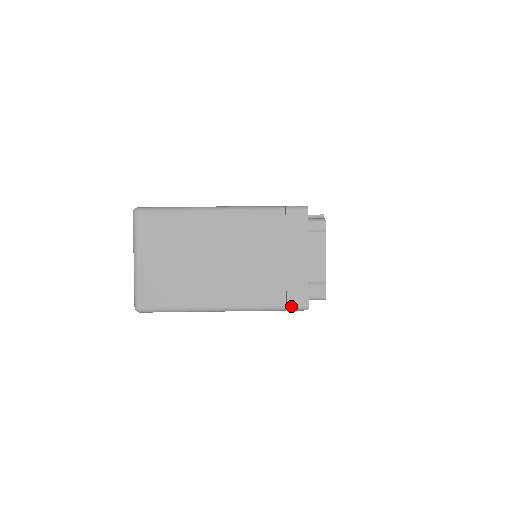
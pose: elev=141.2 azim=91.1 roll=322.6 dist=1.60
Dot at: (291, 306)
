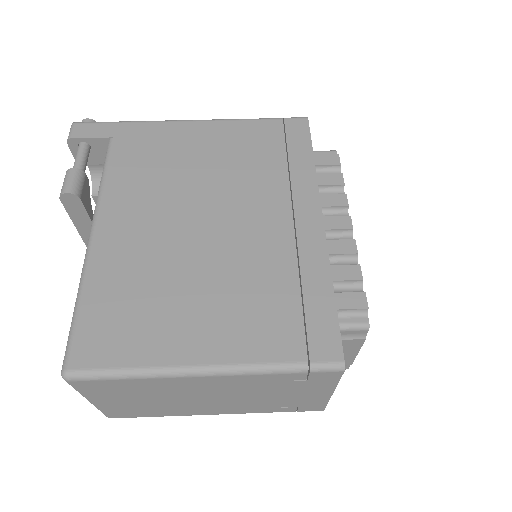
Dot at: (302, 411)
